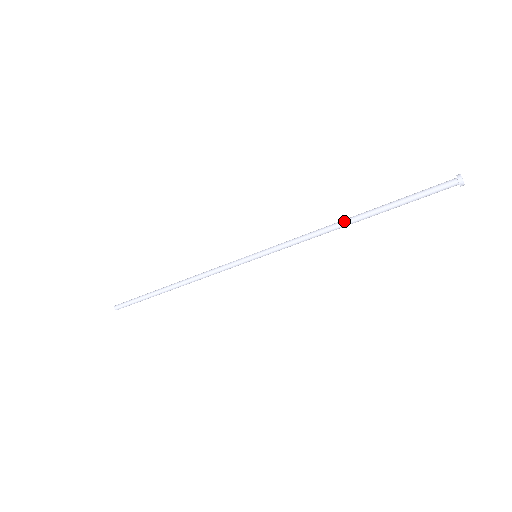
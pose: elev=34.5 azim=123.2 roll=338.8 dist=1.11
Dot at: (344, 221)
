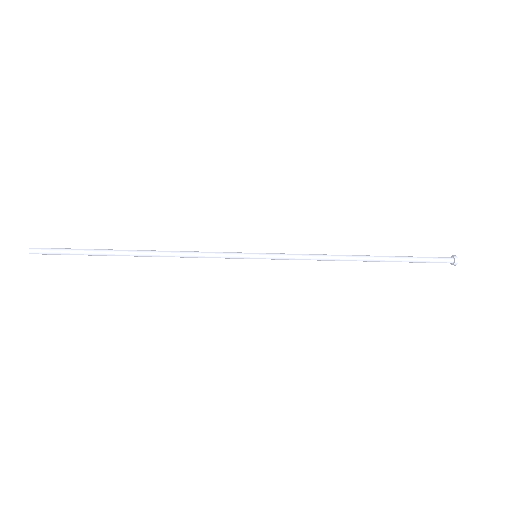
Dot at: (357, 256)
